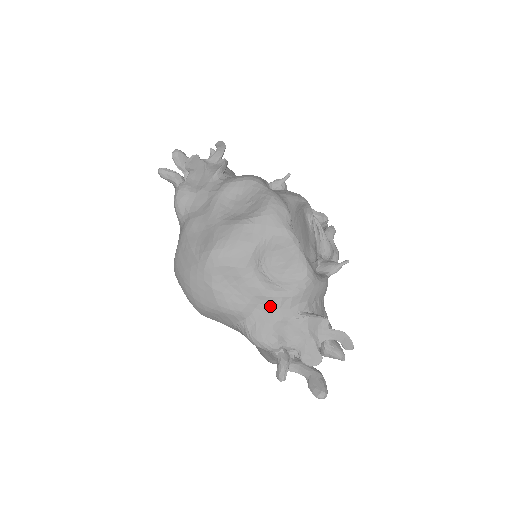
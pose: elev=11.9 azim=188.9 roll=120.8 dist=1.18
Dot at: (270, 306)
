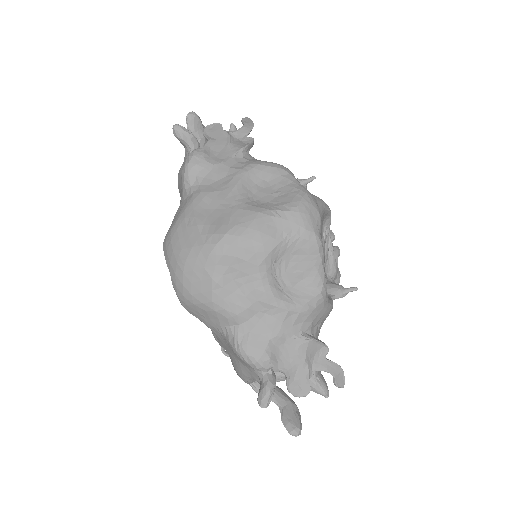
Dot at: (272, 317)
